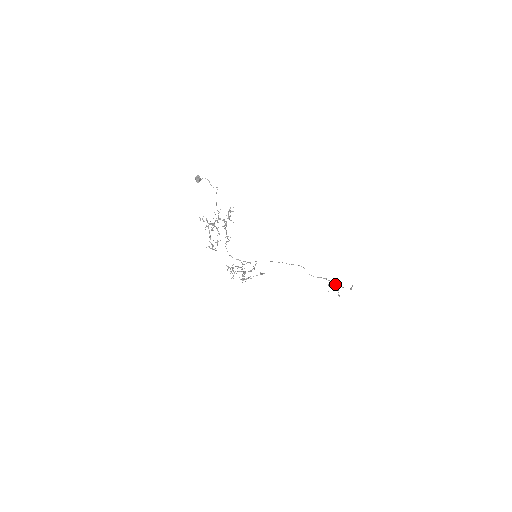
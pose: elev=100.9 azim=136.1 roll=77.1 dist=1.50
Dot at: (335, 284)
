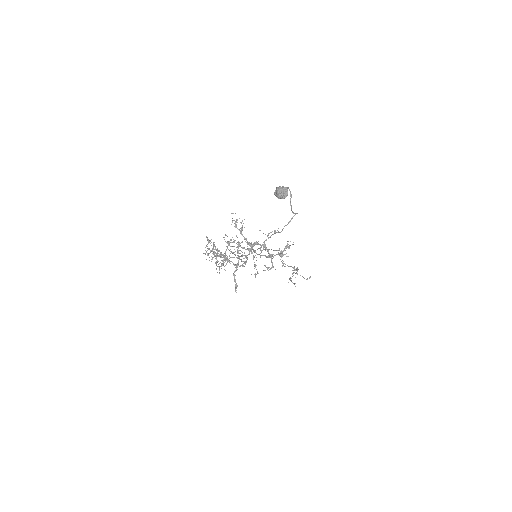
Dot at: occluded
